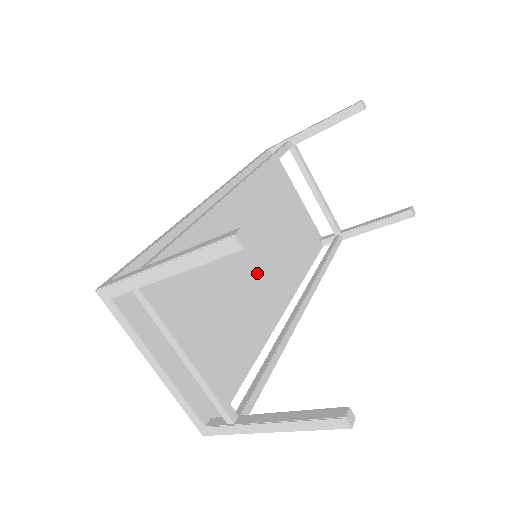
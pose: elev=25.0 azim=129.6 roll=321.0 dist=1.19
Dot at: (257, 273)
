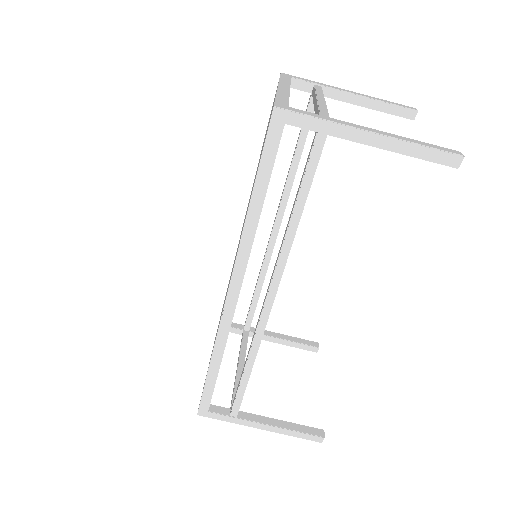
Dot at: occluded
